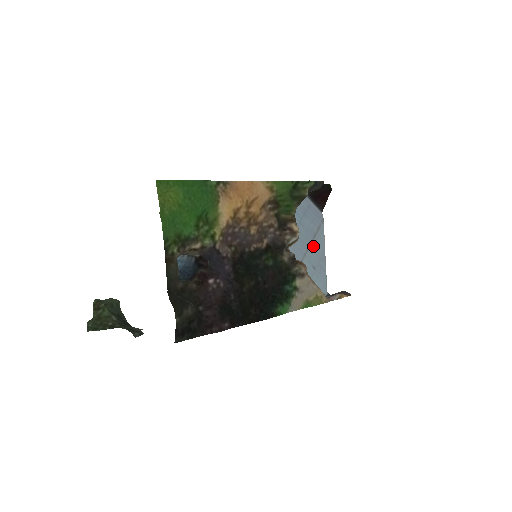
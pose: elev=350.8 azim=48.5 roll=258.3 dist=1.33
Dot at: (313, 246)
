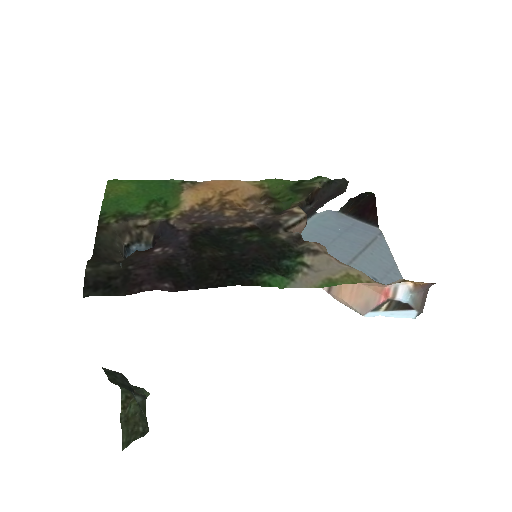
Dot at: (367, 256)
